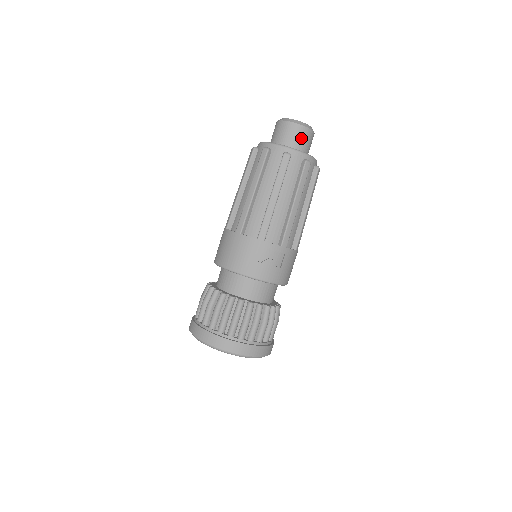
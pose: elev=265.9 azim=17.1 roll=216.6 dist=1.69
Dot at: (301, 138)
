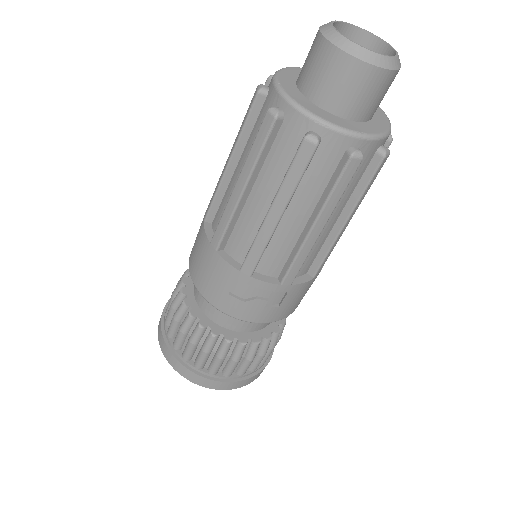
Dot at: (358, 91)
